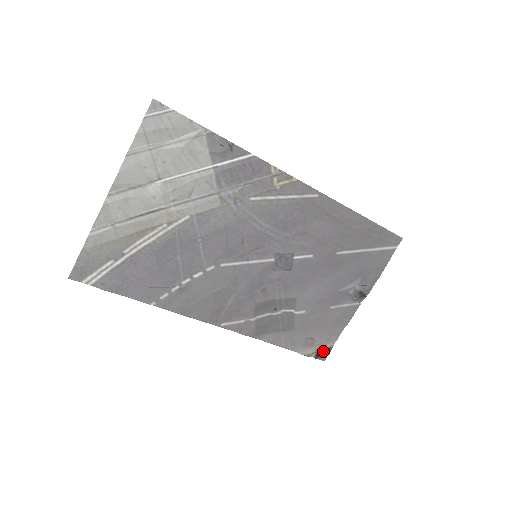
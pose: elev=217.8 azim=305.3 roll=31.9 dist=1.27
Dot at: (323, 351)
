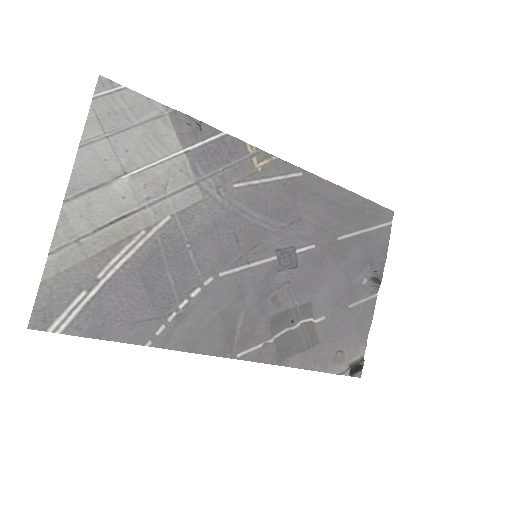
Dot at: (356, 365)
